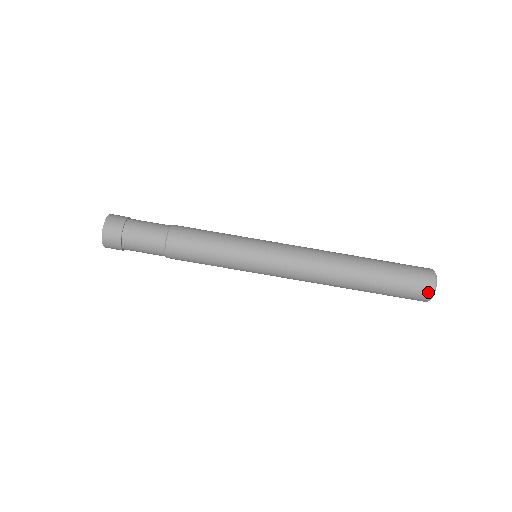
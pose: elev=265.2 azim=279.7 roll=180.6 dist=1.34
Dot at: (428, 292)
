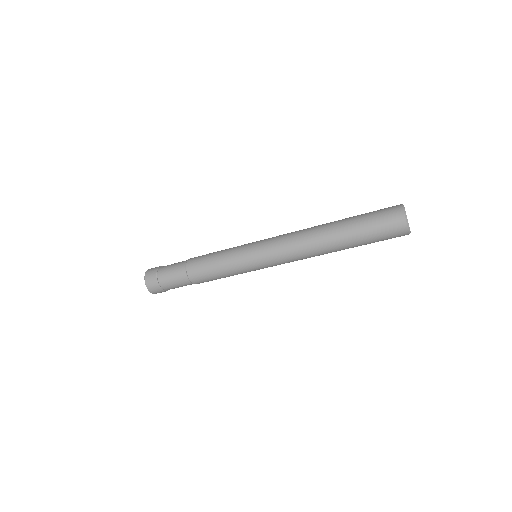
Dot at: (403, 231)
